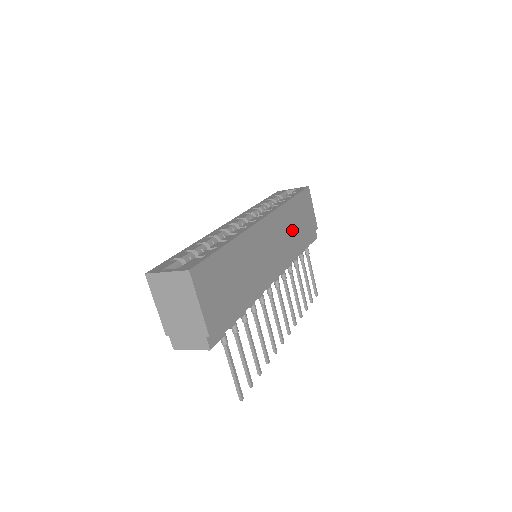
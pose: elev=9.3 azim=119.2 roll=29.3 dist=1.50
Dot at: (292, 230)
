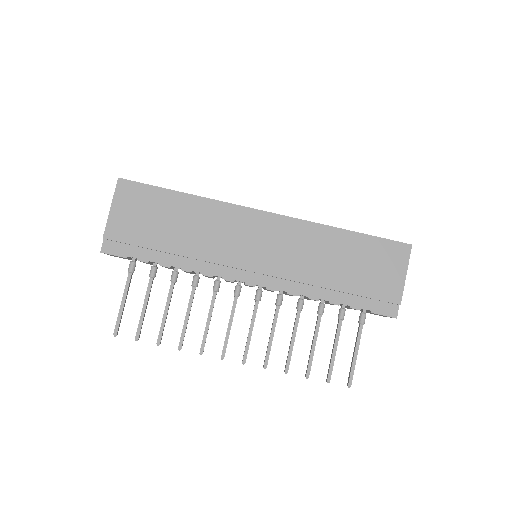
Dot at: (322, 261)
